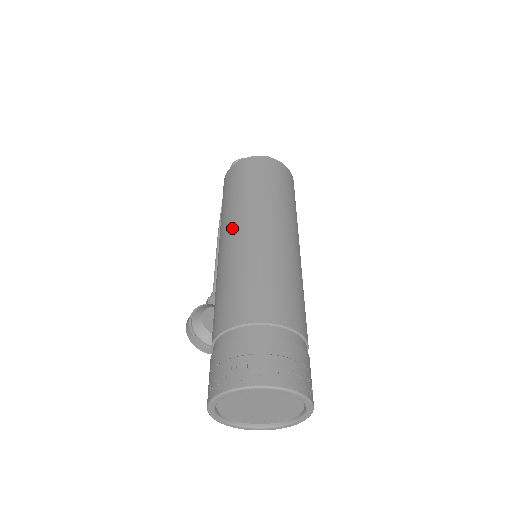
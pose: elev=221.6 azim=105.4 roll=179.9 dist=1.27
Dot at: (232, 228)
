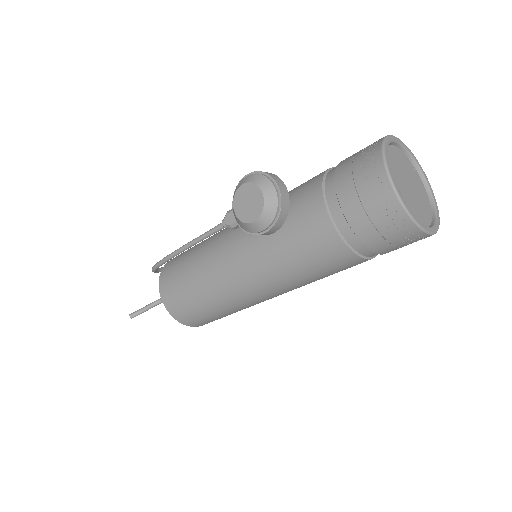
Dot at: occluded
